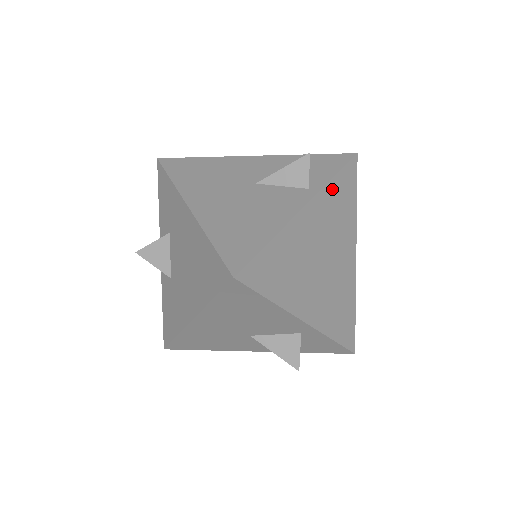
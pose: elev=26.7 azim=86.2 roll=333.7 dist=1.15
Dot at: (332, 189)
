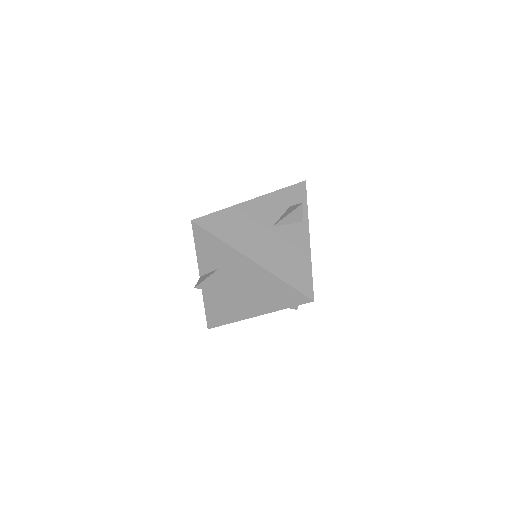
Dot at: occluded
